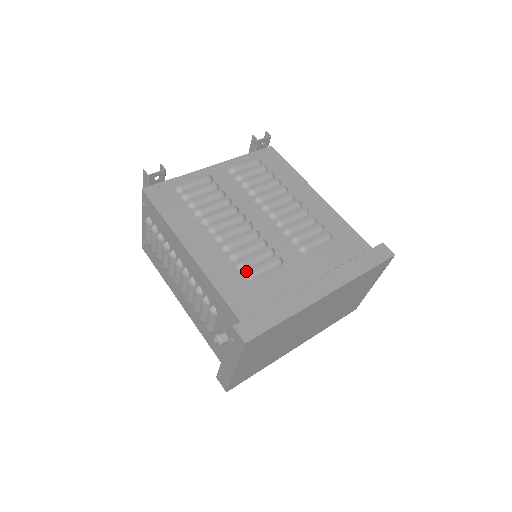
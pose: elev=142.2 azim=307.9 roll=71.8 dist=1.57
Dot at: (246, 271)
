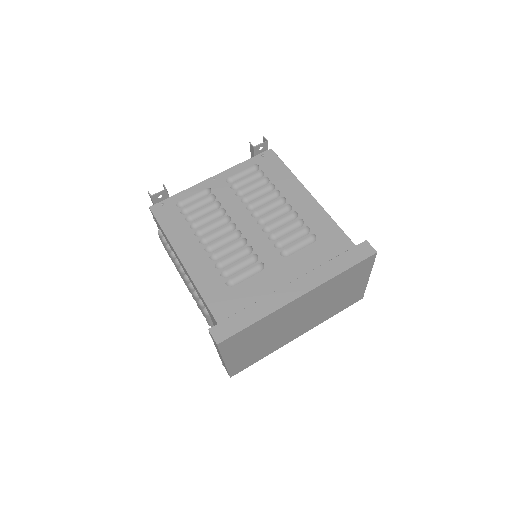
Dot at: (229, 277)
